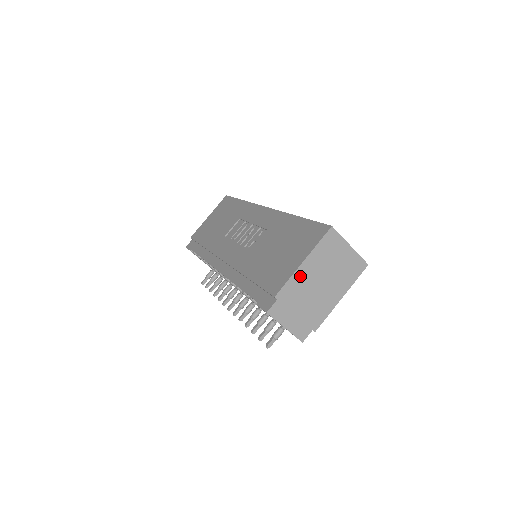
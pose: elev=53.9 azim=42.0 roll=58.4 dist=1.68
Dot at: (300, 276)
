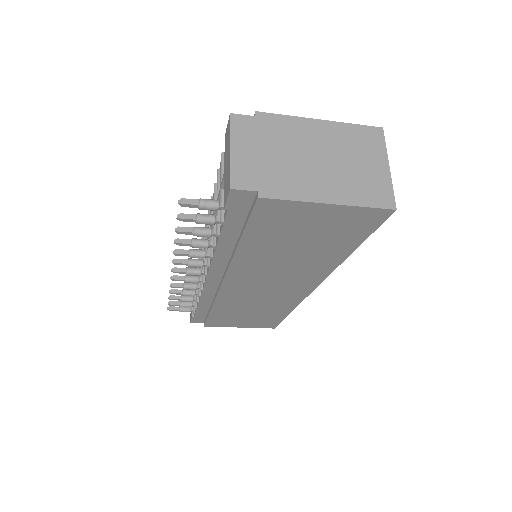
Dot at: (303, 127)
